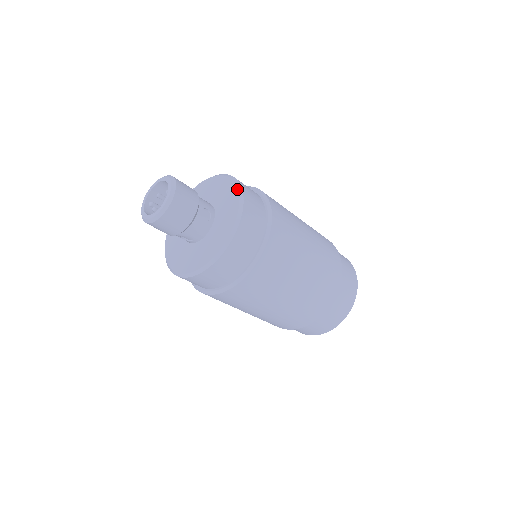
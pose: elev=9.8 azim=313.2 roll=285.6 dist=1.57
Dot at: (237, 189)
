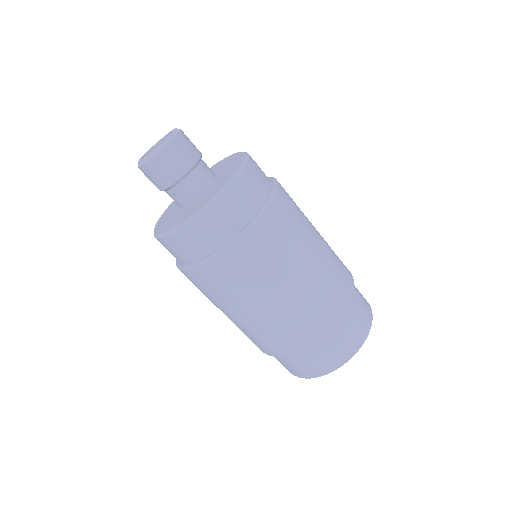
Dot at: (243, 154)
